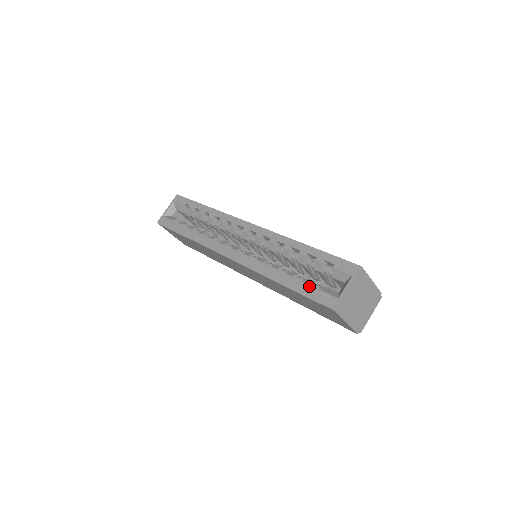
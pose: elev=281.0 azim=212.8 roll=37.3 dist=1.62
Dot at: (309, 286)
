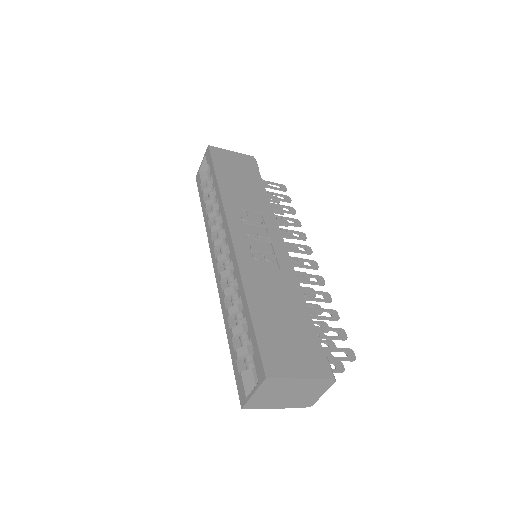
Dot at: (241, 358)
